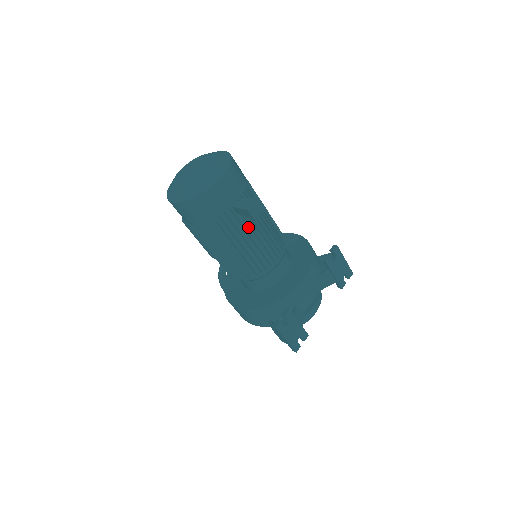
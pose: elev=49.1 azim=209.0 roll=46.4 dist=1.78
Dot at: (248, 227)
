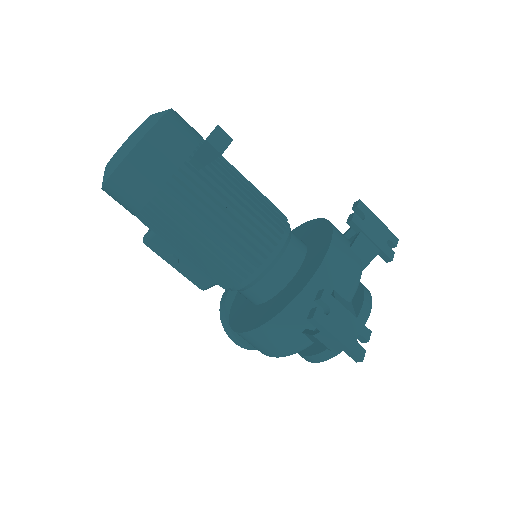
Dot at: (223, 190)
